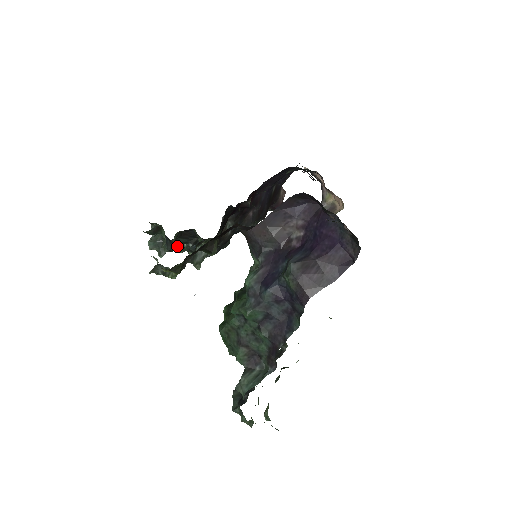
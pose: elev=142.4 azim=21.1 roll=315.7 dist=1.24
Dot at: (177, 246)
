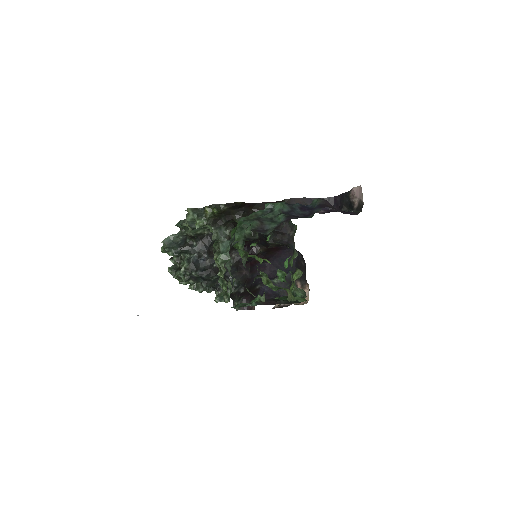
Dot at: (186, 249)
